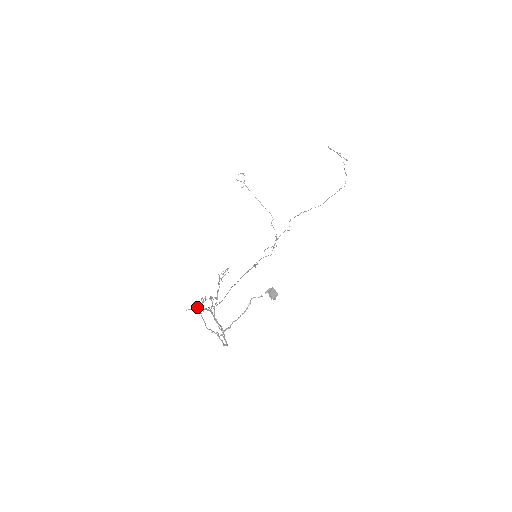
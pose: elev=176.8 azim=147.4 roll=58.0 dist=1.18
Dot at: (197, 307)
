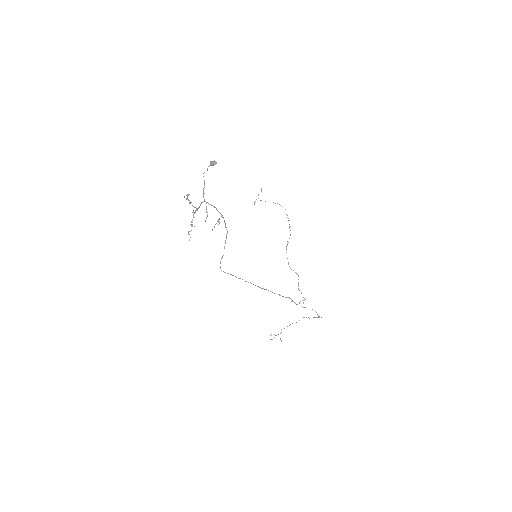
Dot at: (191, 230)
